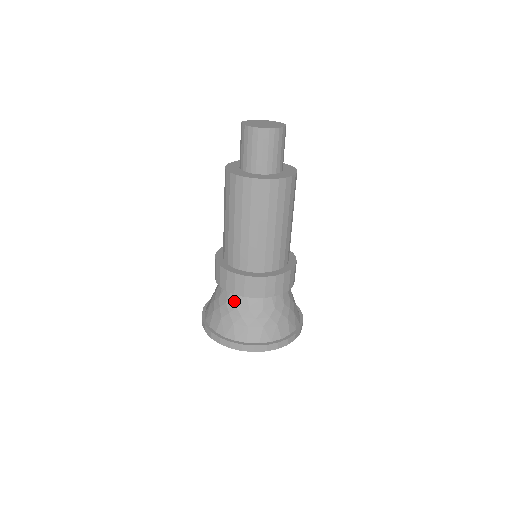
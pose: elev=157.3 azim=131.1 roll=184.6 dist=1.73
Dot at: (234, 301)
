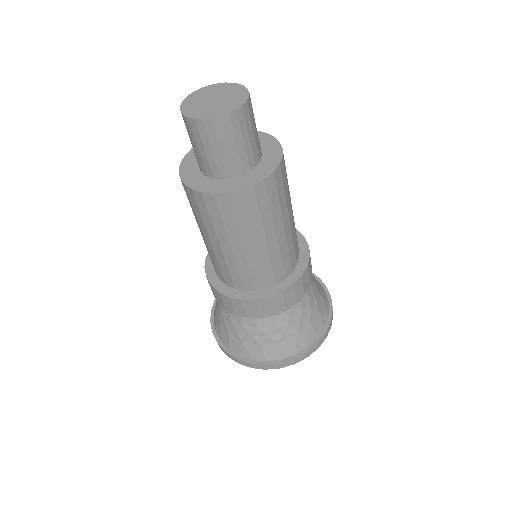
Dot at: (283, 317)
